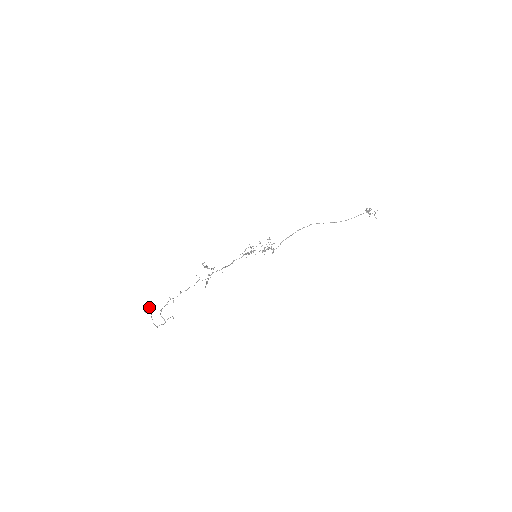
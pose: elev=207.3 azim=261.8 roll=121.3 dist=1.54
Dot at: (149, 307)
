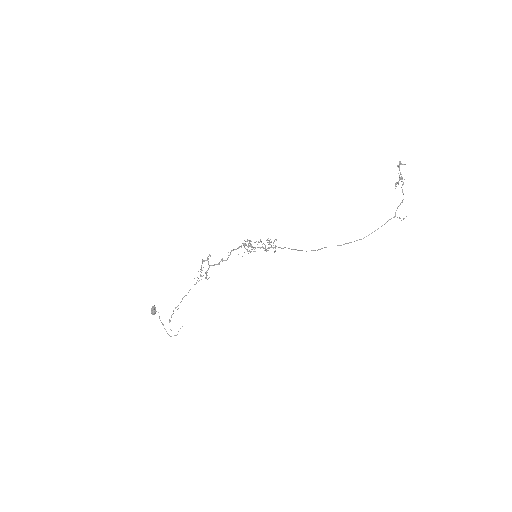
Dot at: (155, 311)
